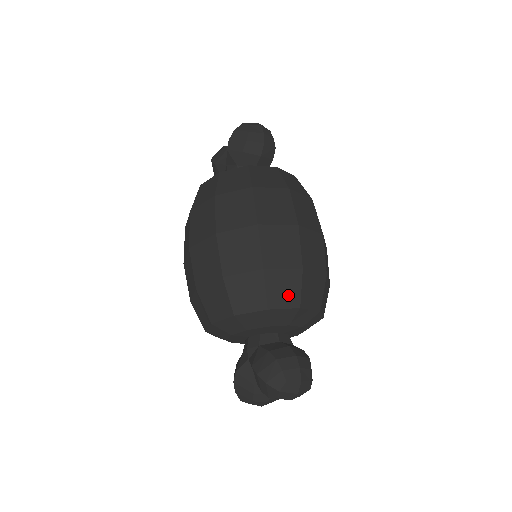
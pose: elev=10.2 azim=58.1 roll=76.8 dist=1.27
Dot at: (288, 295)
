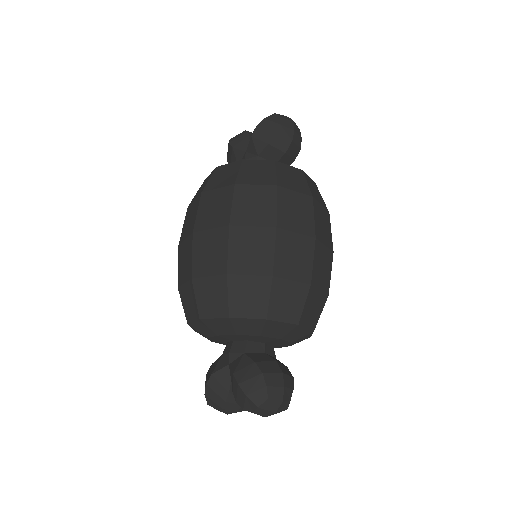
Dot at: (290, 309)
